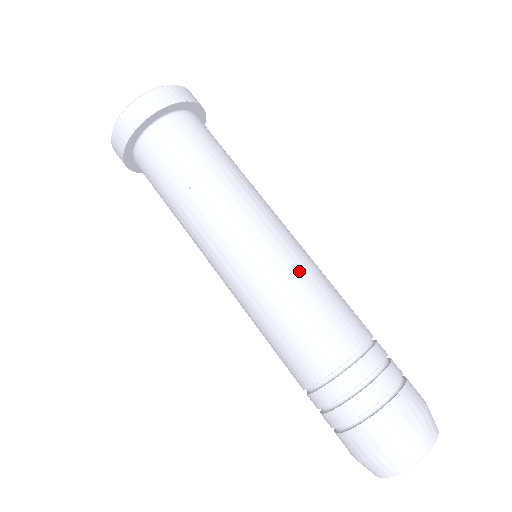
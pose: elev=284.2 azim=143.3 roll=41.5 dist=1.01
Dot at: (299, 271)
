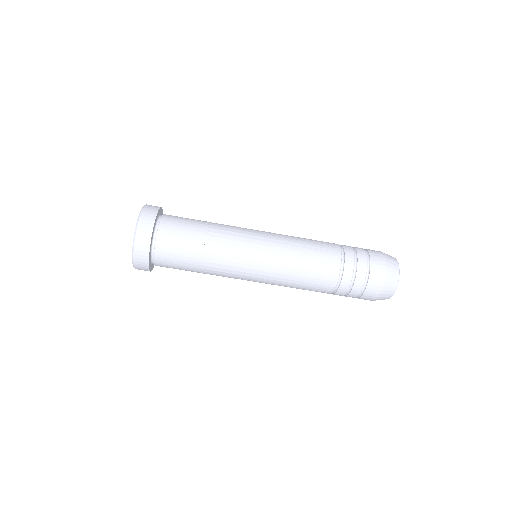
Dot at: (280, 282)
